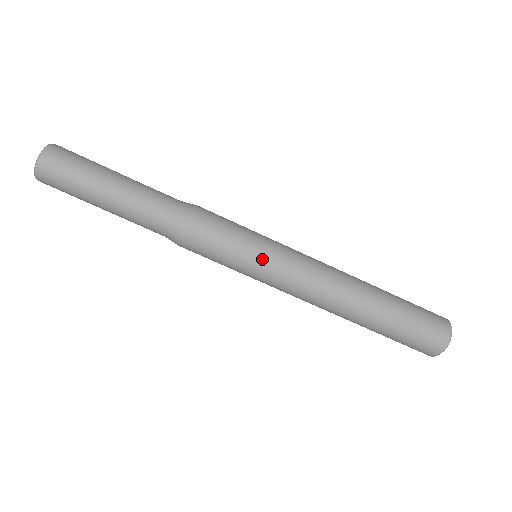
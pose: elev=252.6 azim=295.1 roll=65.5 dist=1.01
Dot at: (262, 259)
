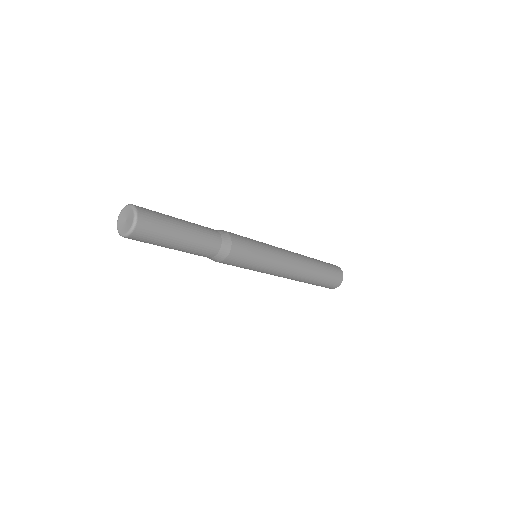
Dot at: (263, 268)
